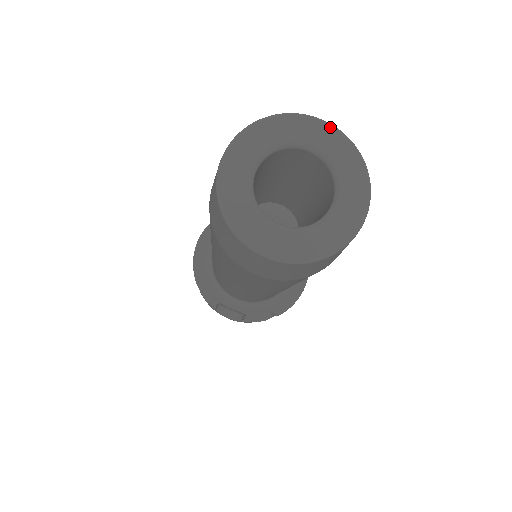
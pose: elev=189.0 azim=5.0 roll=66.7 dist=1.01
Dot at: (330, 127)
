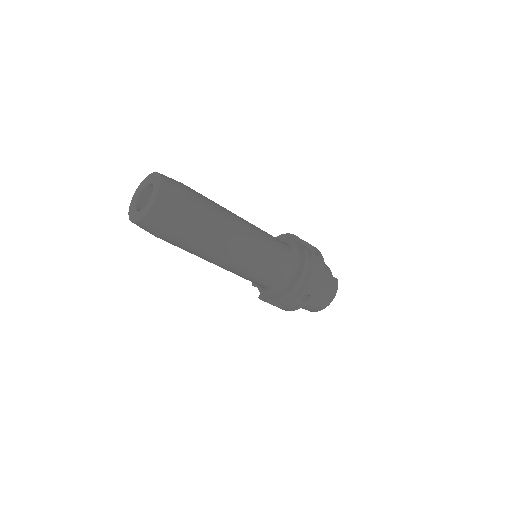
Dot at: (159, 178)
